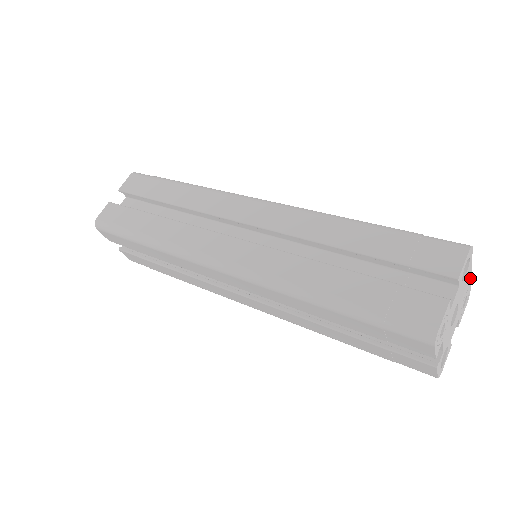
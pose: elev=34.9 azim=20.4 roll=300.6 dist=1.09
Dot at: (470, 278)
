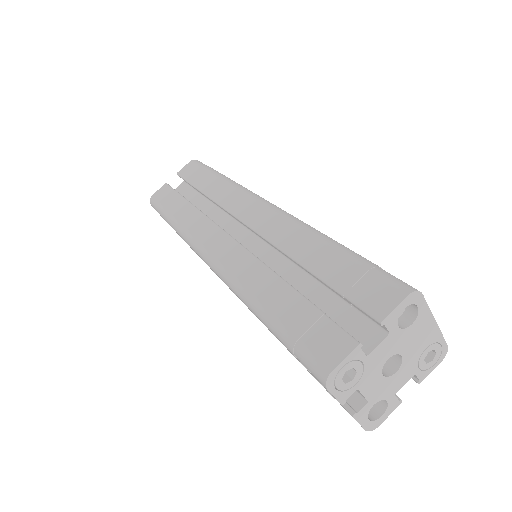
Dot at: (437, 330)
